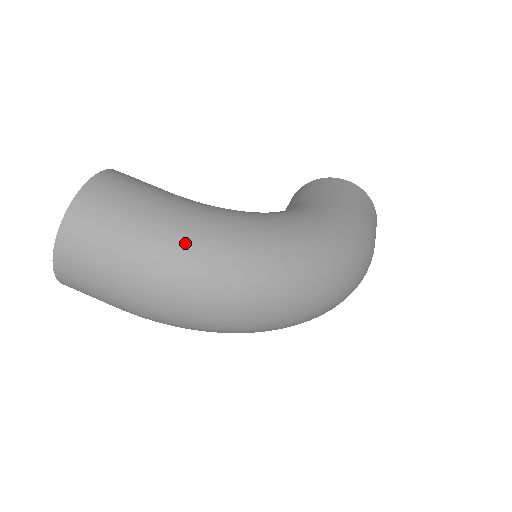
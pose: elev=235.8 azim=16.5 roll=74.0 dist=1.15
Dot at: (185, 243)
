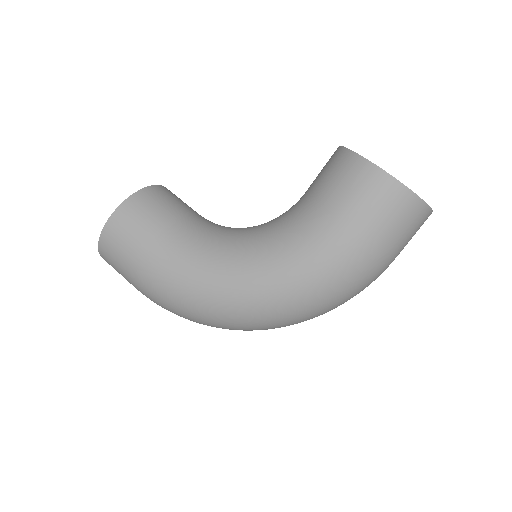
Dot at: (160, 297)
